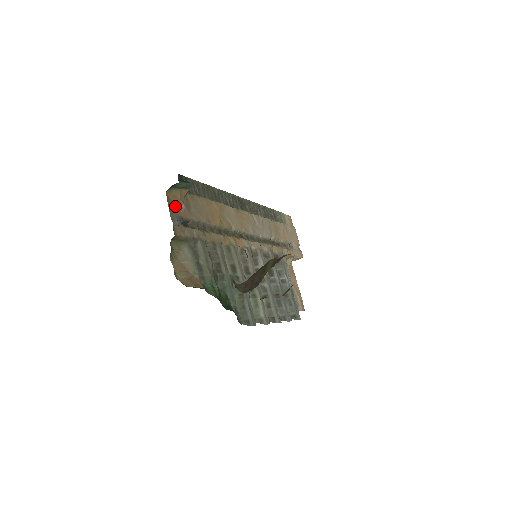
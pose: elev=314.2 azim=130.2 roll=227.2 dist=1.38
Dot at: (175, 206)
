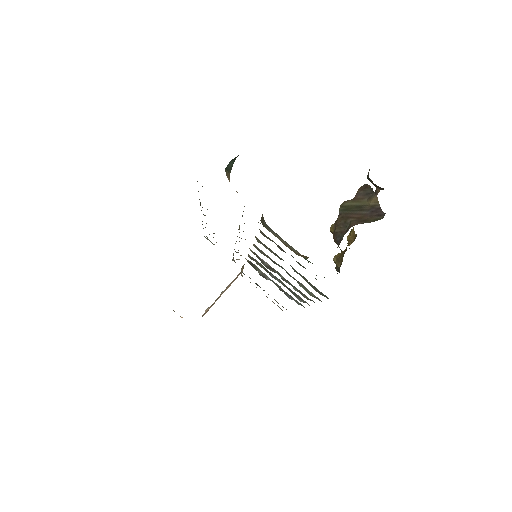
Dot at: occluded
